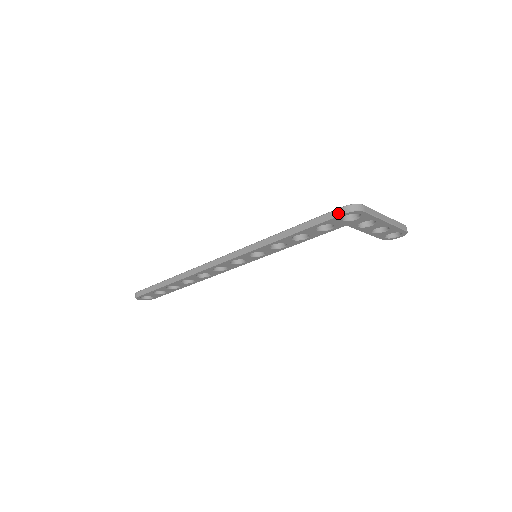
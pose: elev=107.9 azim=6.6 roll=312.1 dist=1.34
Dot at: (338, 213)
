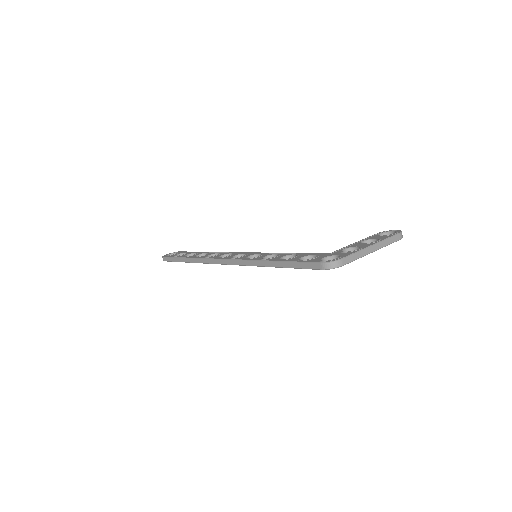
Dot at: (316, 267)
